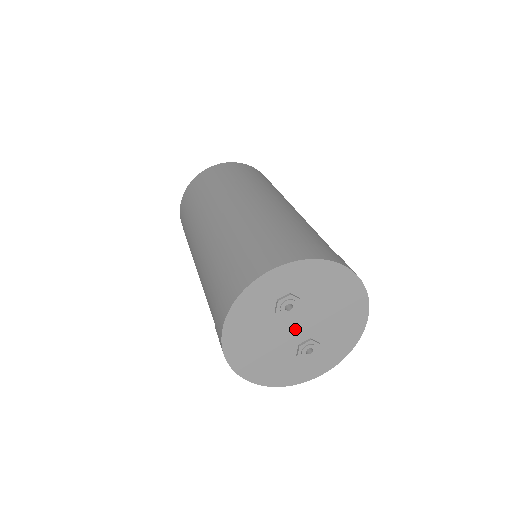
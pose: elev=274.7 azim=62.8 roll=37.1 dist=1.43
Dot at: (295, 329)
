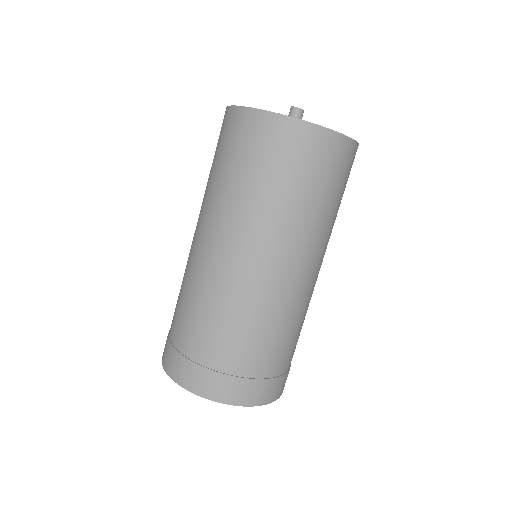
Dot at: occluded
